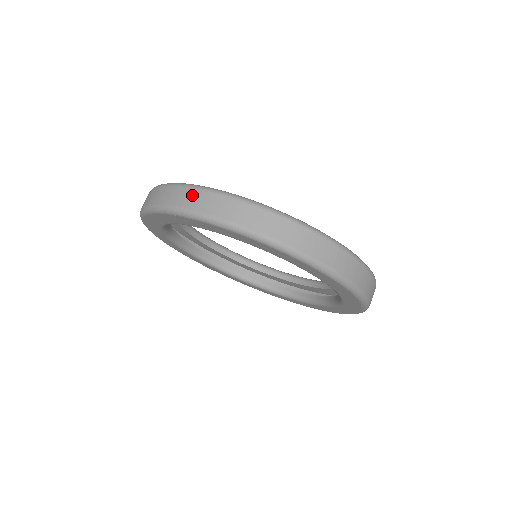
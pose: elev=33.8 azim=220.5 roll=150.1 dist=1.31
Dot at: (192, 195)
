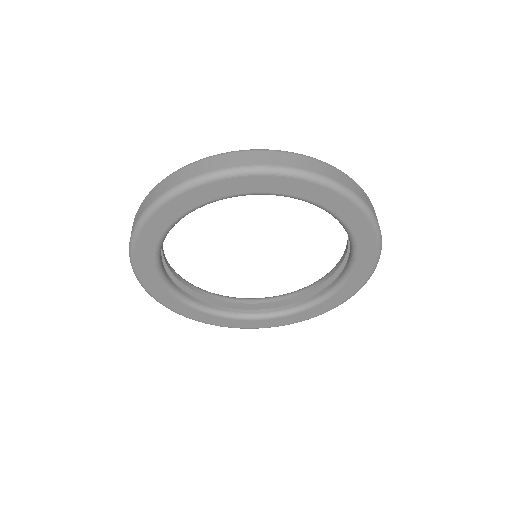
Dot at: (148, 198)
